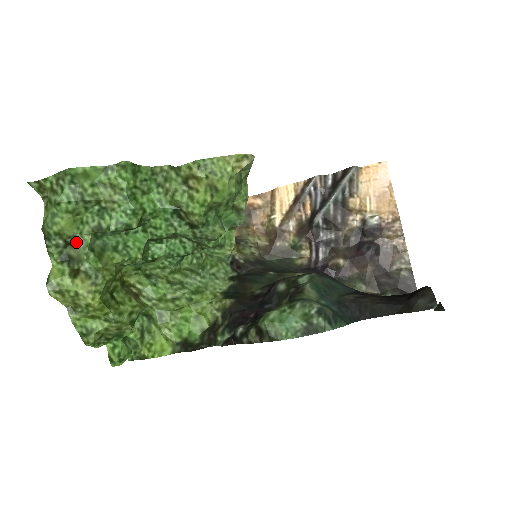
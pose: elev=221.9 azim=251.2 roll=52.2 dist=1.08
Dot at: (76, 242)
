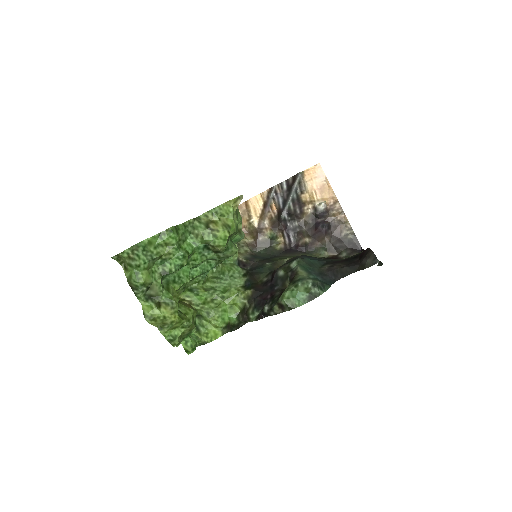
Dot at: (153, 286)
